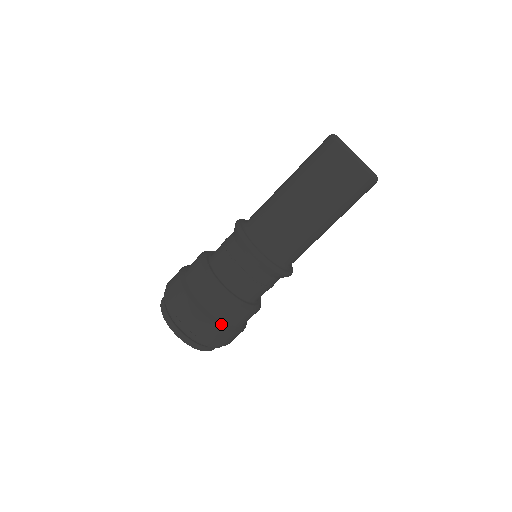
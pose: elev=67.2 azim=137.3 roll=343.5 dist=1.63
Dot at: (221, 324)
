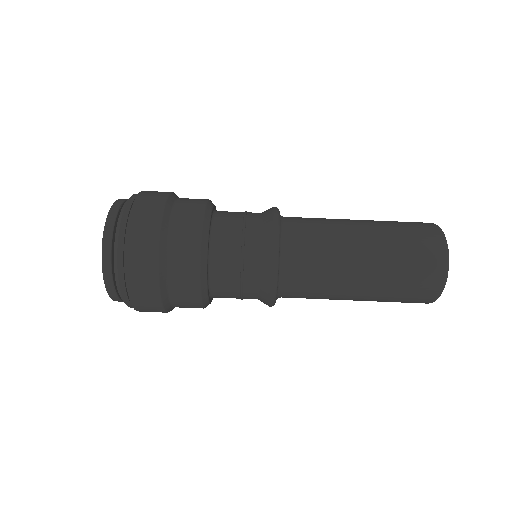
Dot at: (163, 280)
